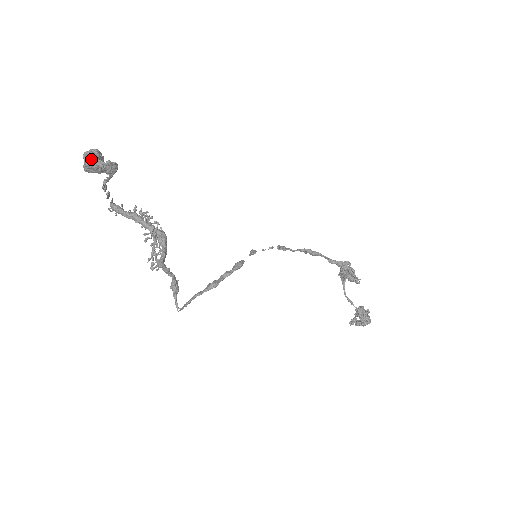
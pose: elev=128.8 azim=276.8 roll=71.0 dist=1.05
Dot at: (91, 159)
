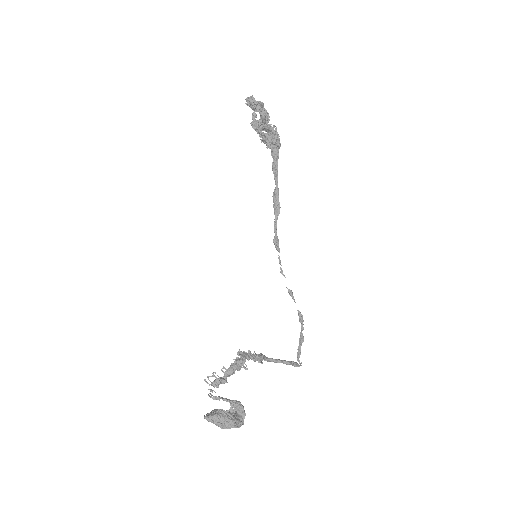
Dot at: (236, 425)
